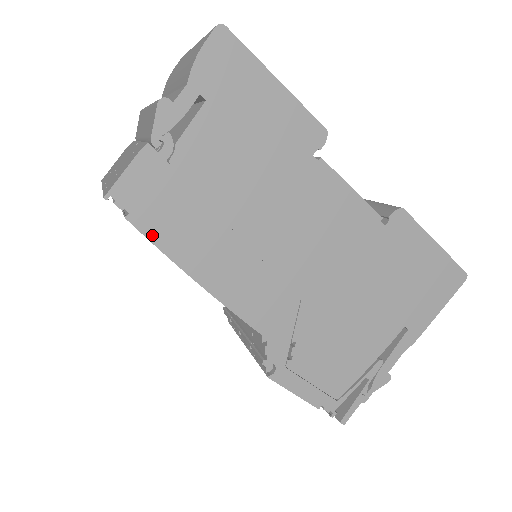
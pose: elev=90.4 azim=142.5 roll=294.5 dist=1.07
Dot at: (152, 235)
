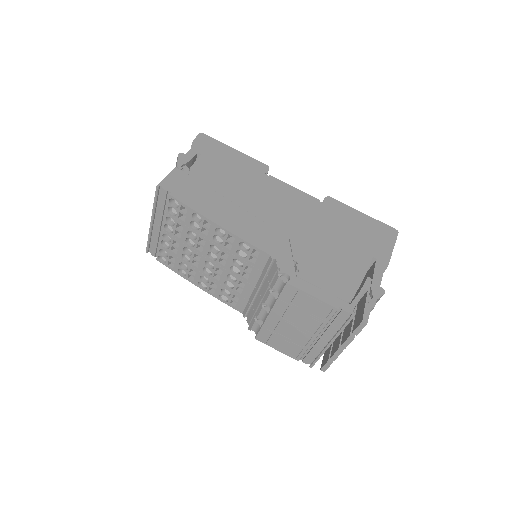
Dot at: (185, 202)
